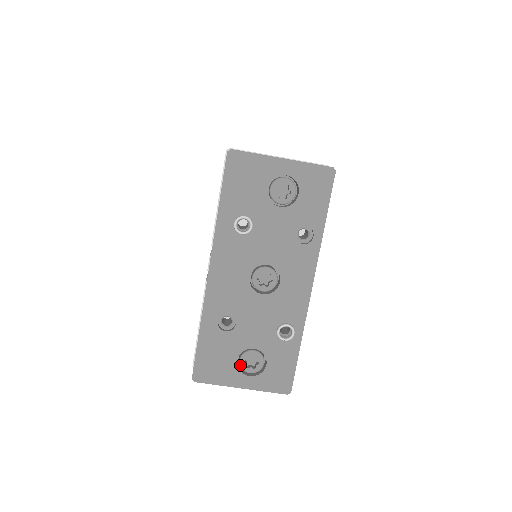
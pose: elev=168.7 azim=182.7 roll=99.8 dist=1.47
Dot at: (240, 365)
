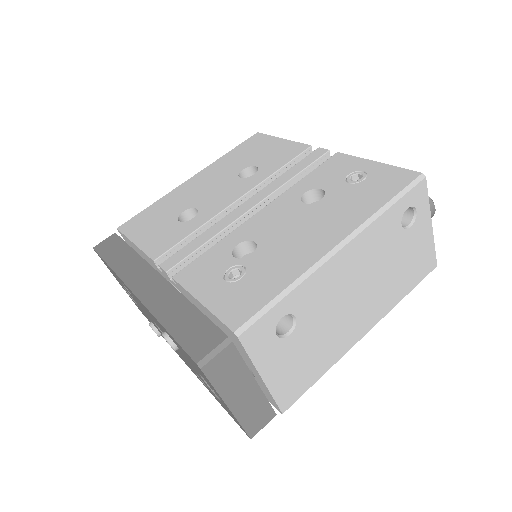
Dot at: occluded
